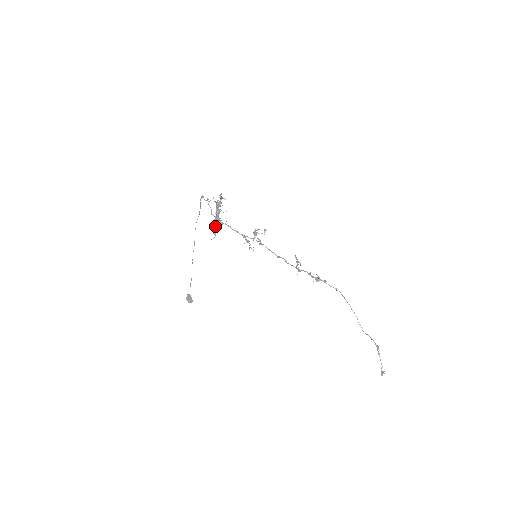
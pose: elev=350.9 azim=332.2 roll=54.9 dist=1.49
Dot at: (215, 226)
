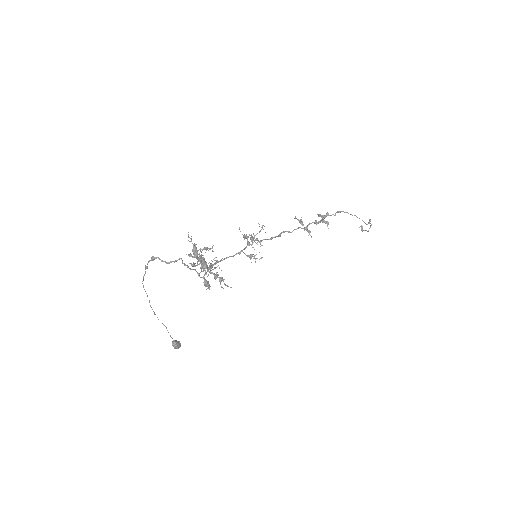
Dot at: (203, 278)
